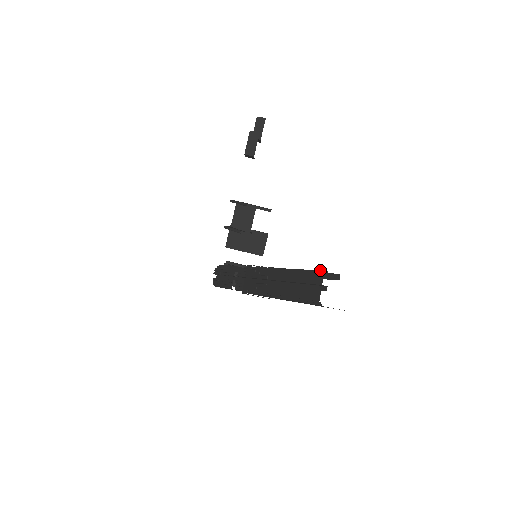
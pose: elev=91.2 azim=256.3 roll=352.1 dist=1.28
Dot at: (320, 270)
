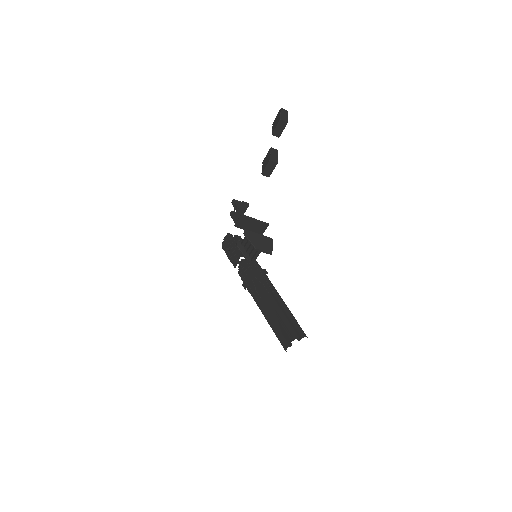
Dot at: (291, 334)
